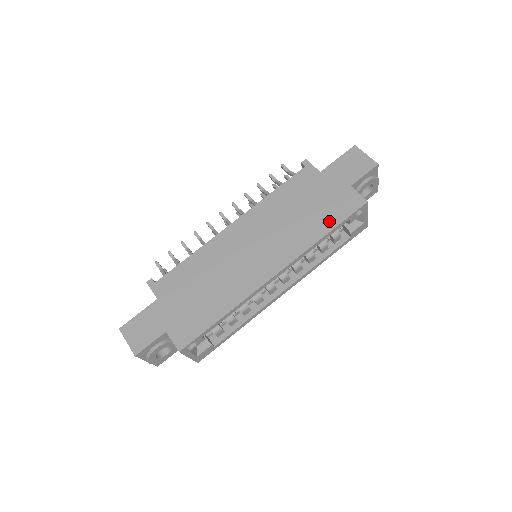
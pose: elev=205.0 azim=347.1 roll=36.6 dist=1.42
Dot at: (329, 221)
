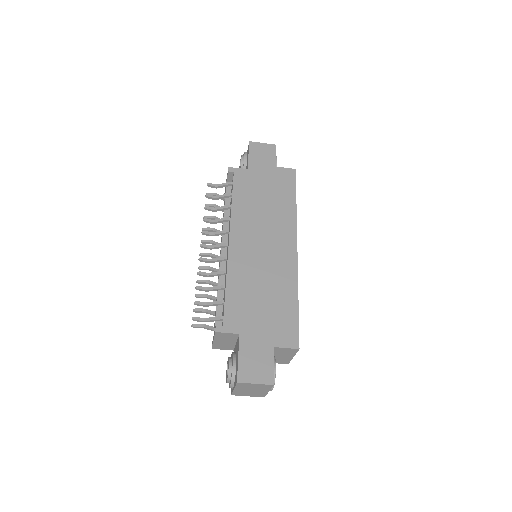
Dot at: (288, 195)
